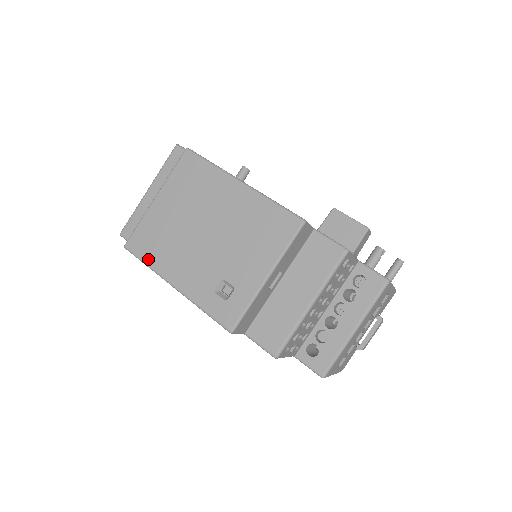
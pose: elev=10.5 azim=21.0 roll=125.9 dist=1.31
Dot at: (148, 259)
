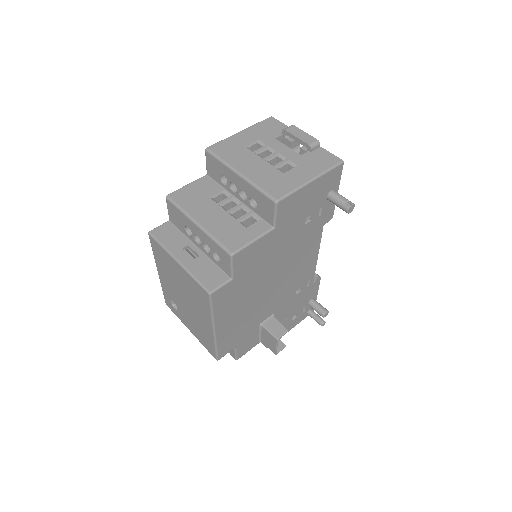
Dot at: (155, 254)
